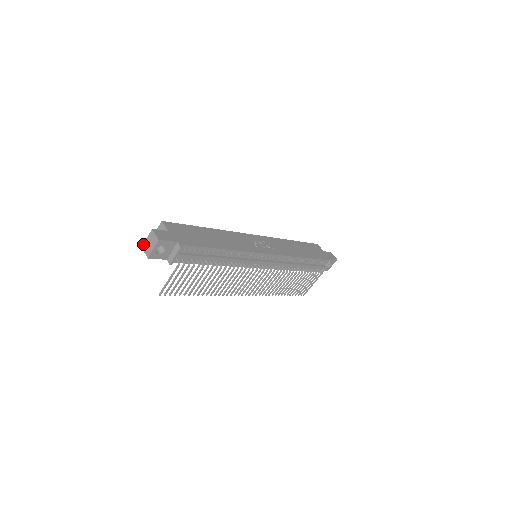
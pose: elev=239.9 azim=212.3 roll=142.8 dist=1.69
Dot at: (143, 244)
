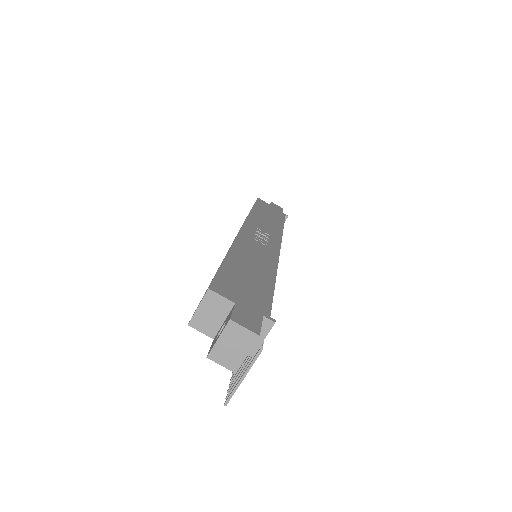
Dot at: (210, 351)
